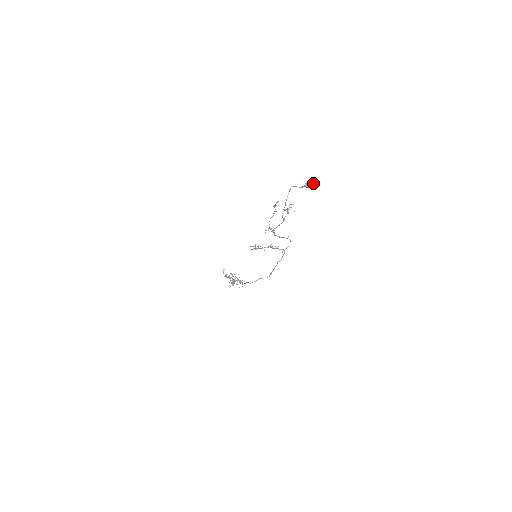
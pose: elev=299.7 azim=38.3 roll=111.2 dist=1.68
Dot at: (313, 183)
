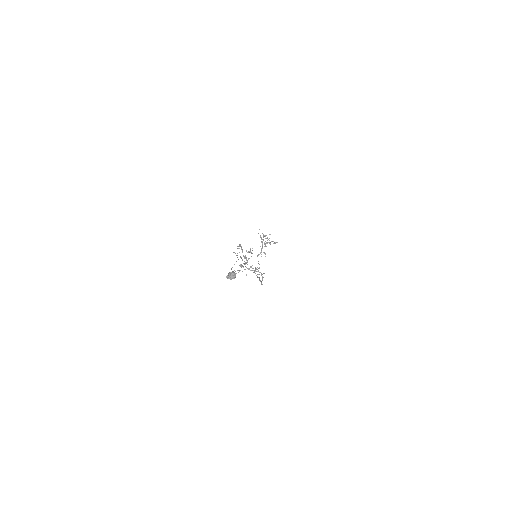
Dot at: (231, 278)
